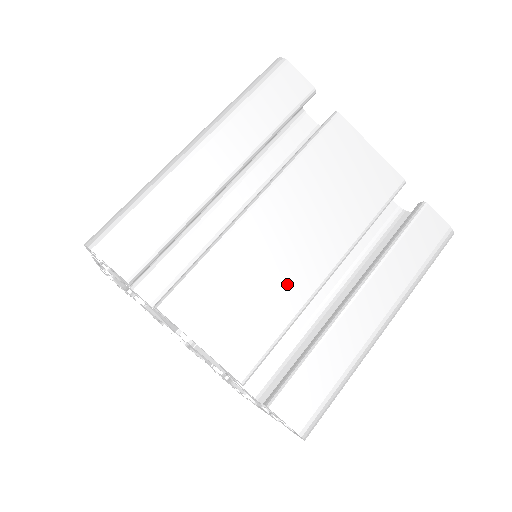
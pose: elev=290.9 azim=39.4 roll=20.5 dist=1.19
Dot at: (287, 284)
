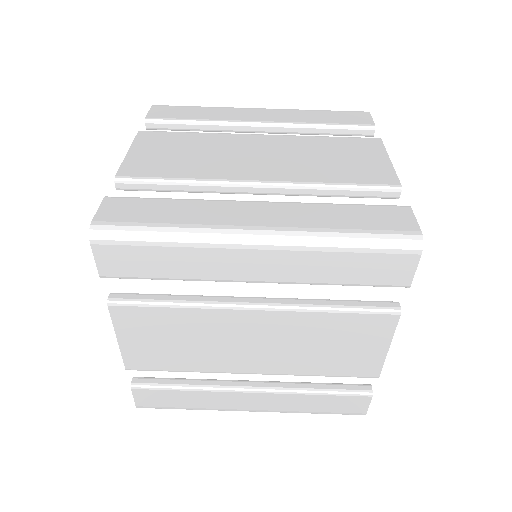
Dot at: (215, 357)
